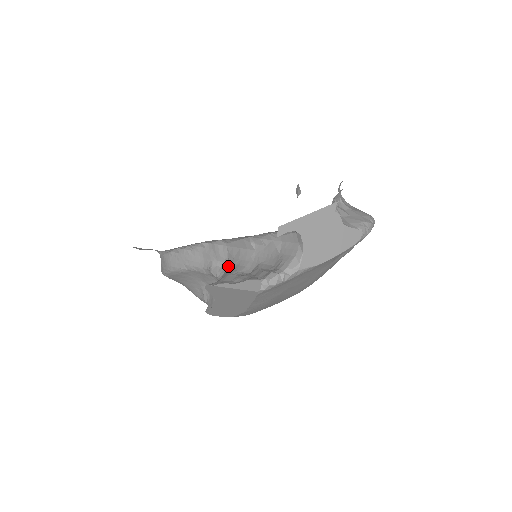
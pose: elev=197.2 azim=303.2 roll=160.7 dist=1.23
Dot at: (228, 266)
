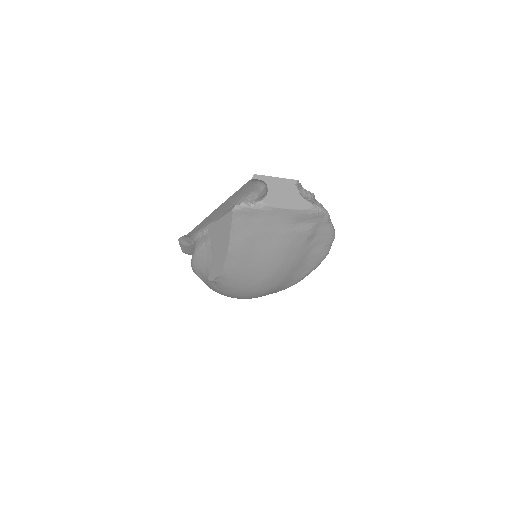
Dot at: occluded
